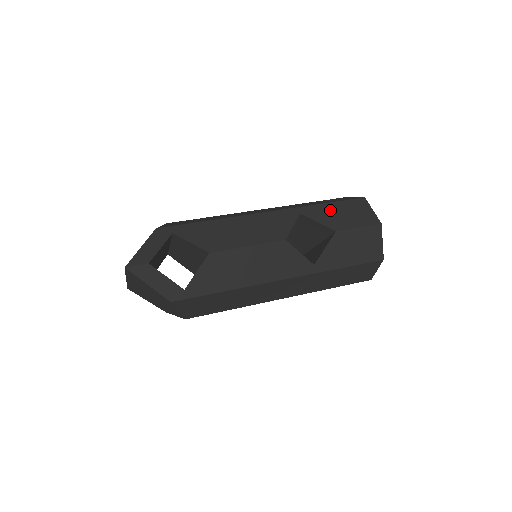
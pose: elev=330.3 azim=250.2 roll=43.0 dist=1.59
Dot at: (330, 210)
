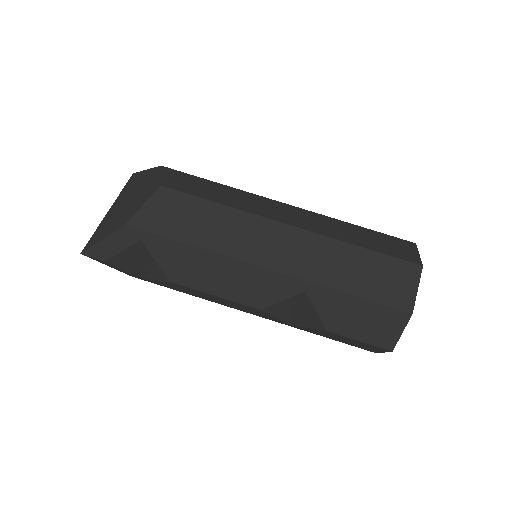
Dot at: (346, 306)
